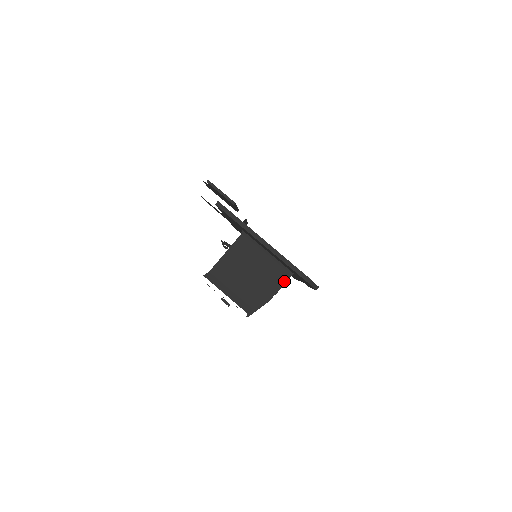
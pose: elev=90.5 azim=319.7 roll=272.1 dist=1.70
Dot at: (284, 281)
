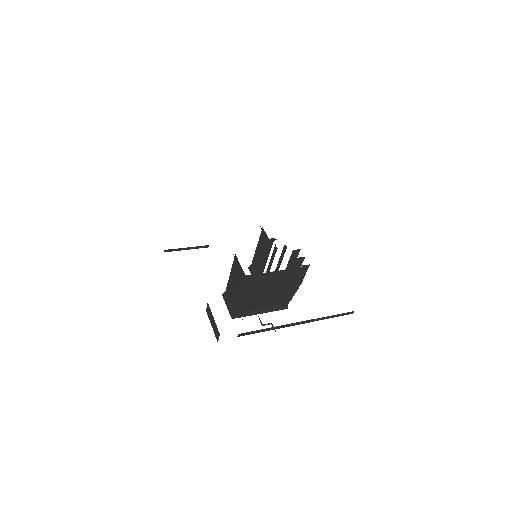
Dot at: (304, 273)
